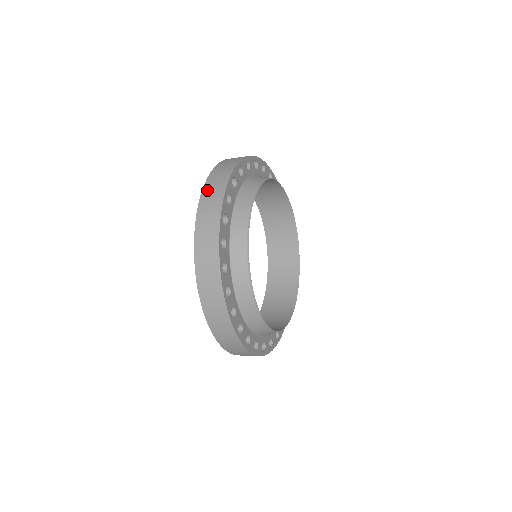
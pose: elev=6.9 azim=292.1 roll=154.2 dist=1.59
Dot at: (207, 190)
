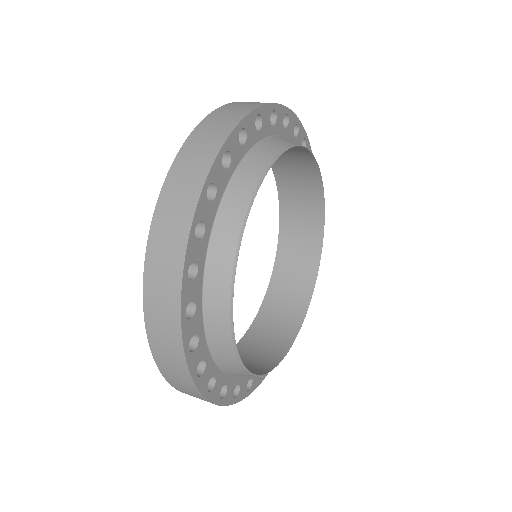
Dot at: (177, 171)
